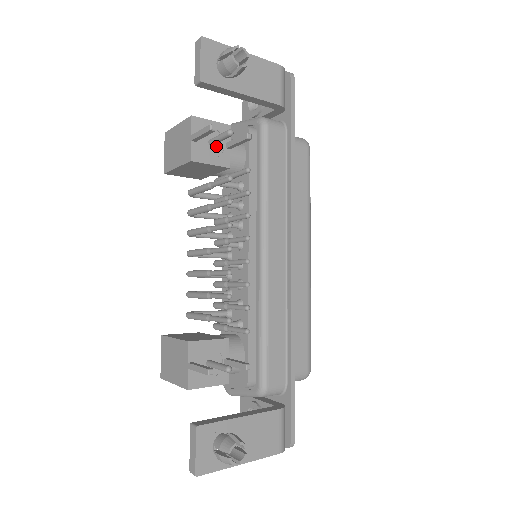
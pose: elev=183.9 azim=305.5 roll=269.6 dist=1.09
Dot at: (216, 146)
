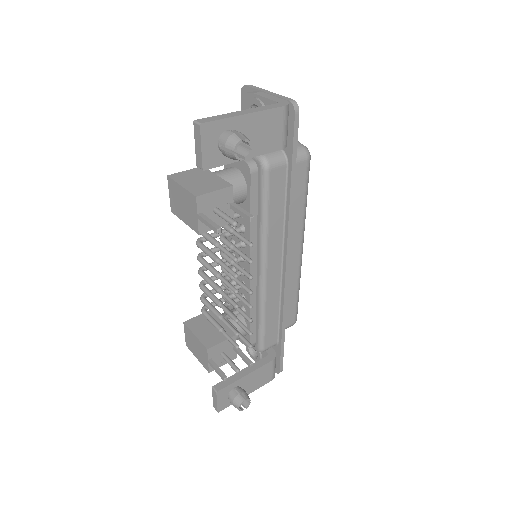
Dot at: occluded
